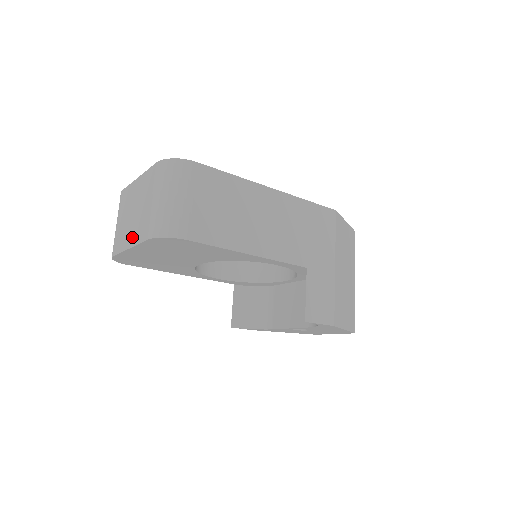
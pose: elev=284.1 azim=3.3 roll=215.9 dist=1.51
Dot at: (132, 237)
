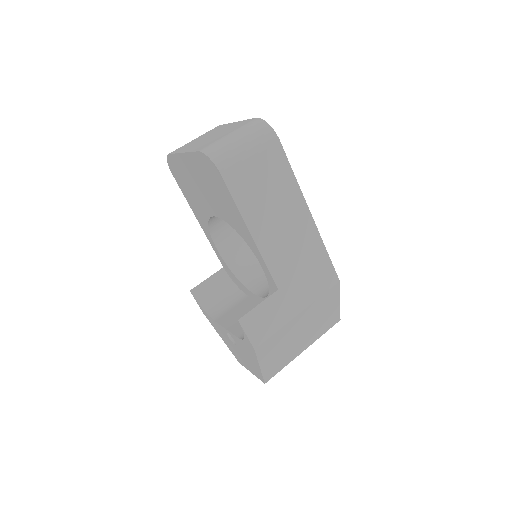
Dot at: (192, 148)
